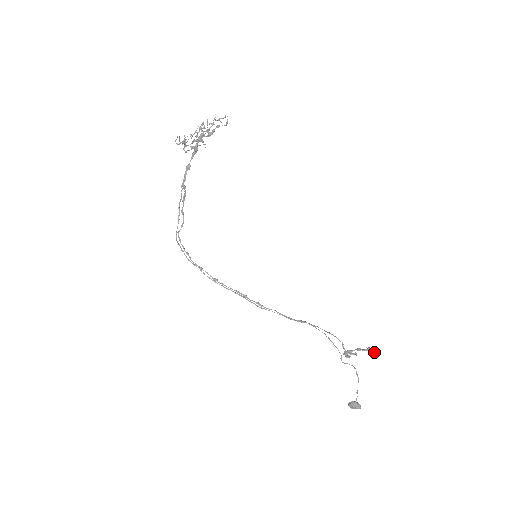
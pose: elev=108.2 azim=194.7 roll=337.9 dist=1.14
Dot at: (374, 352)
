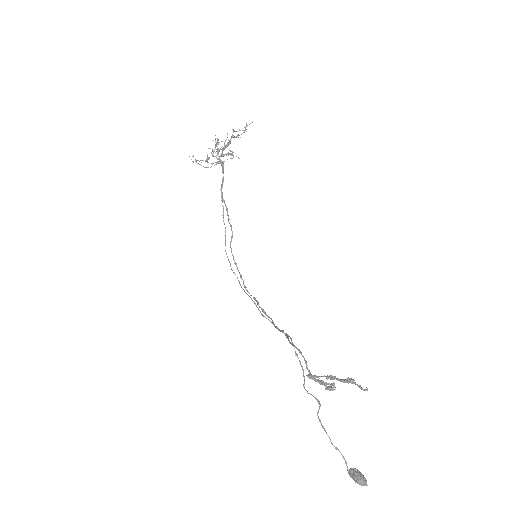
Dot at: (361, 388)
